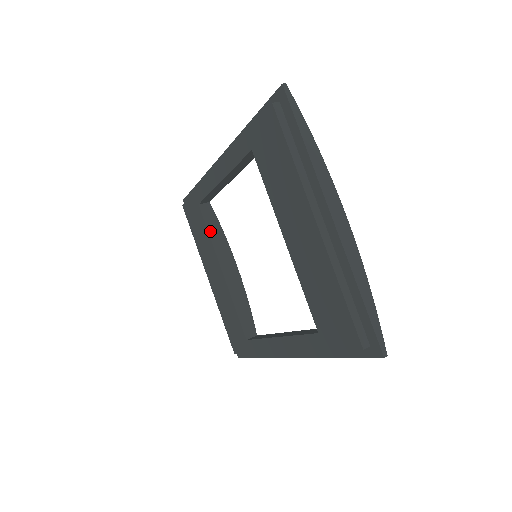
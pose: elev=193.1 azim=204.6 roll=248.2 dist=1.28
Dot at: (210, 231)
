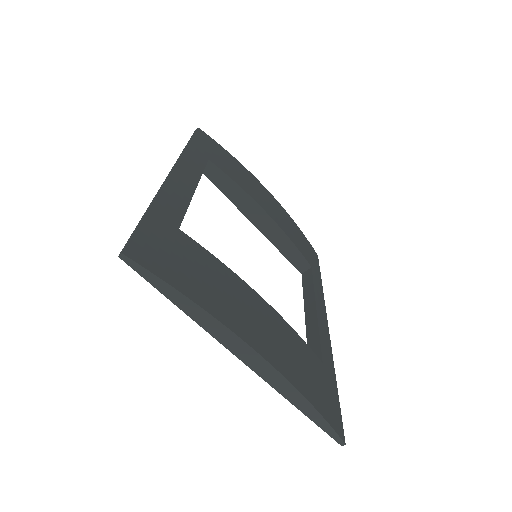
Dot at: (223, 191)
